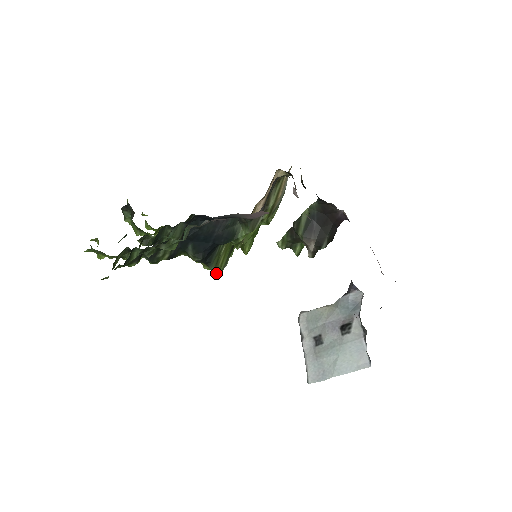
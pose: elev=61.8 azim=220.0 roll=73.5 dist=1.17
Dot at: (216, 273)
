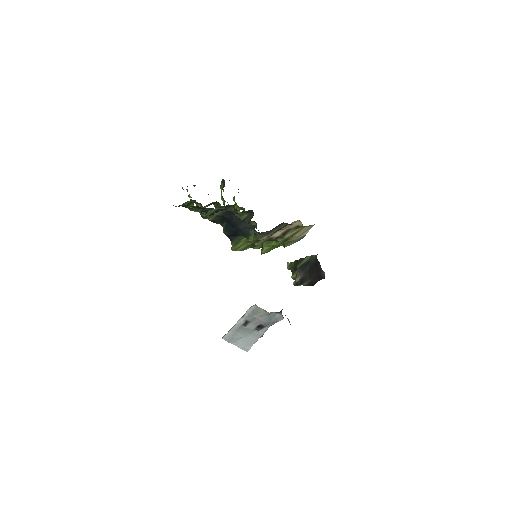
Dot at: (233, 248)
